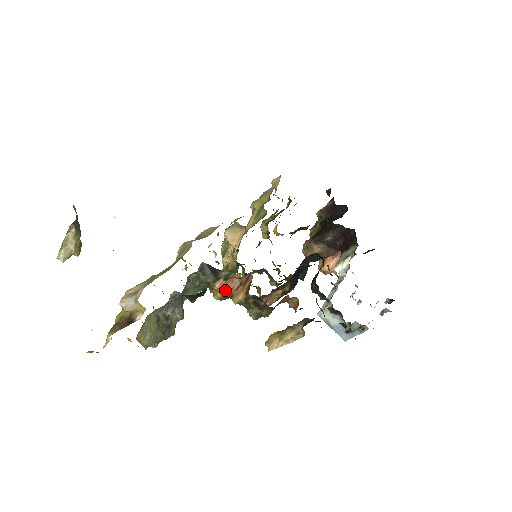
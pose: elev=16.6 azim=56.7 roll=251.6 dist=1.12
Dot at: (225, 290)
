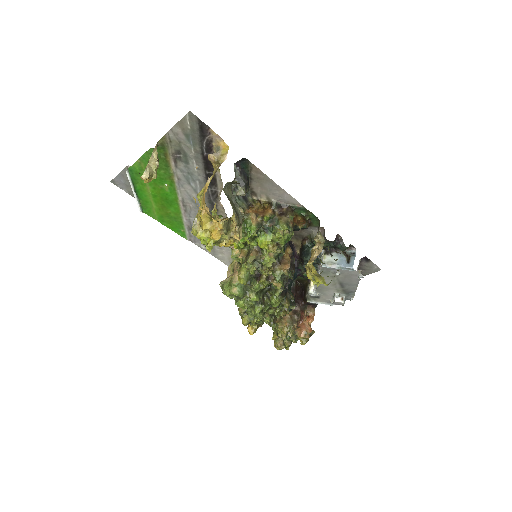
Dot at: (257, 215)
